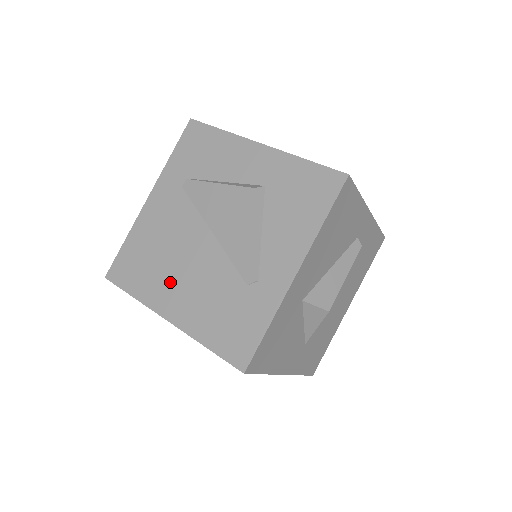
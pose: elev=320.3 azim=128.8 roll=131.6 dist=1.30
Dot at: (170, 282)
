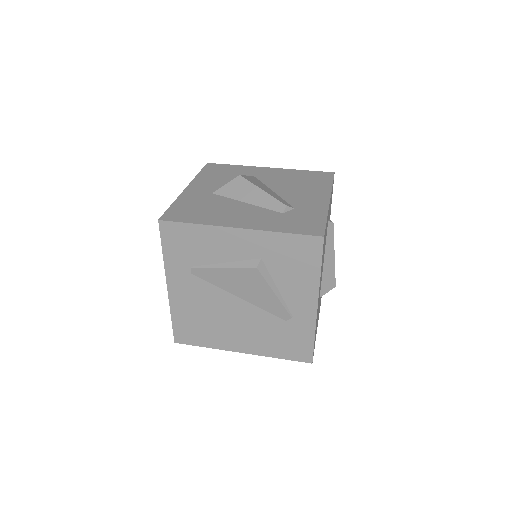
Dot at: (228, 333)
